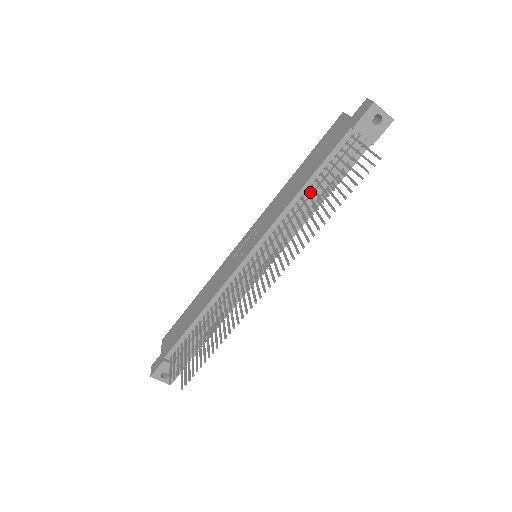
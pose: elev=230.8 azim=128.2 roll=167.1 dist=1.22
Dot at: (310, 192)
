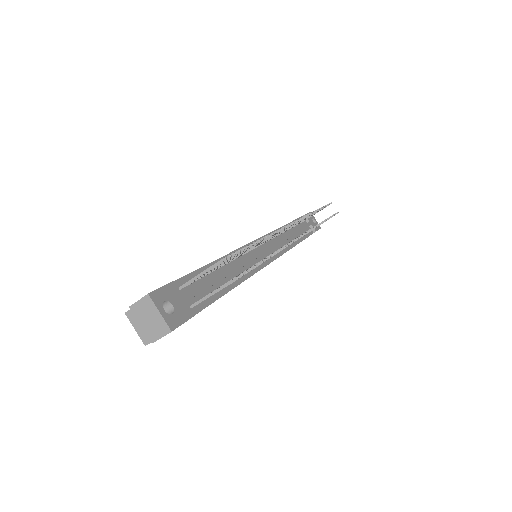
Dot at: (290, 231)
